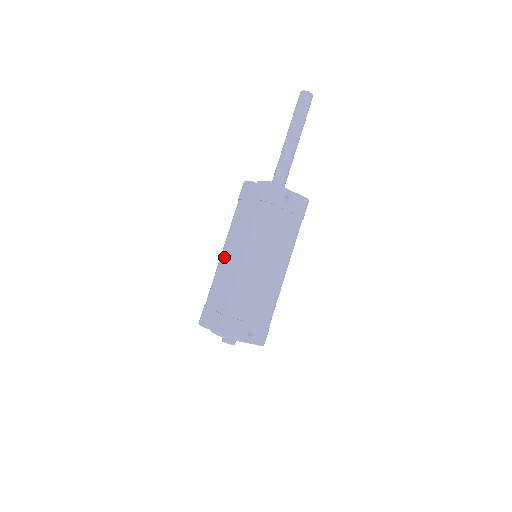
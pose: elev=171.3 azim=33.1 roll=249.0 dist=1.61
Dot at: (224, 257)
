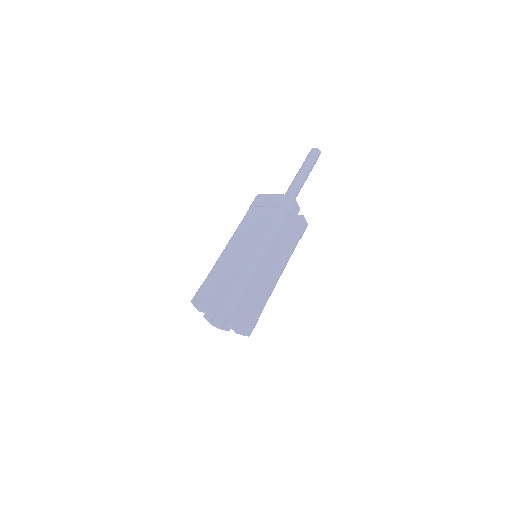
Dot at: occluded
